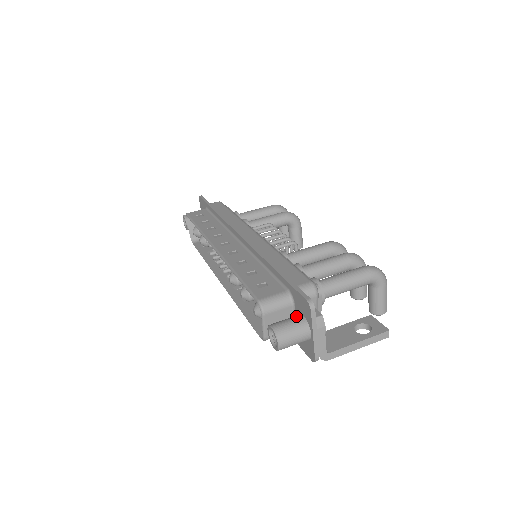
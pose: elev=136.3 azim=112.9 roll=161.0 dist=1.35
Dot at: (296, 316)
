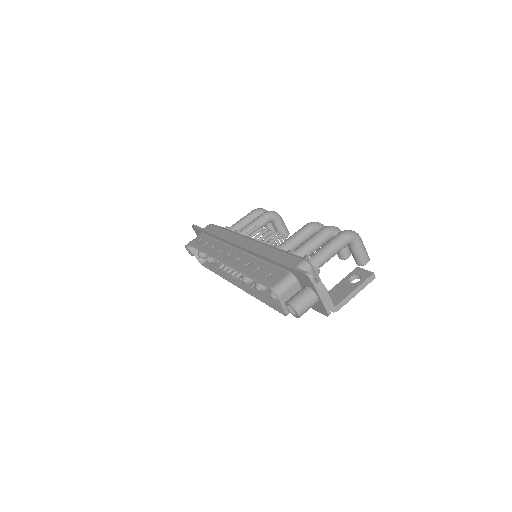
Dot at: (302, 288)
